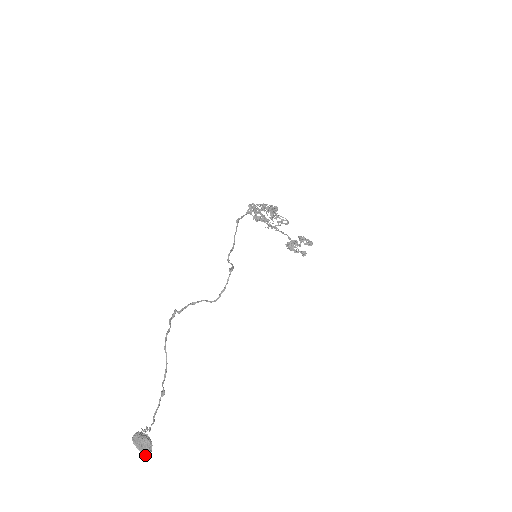
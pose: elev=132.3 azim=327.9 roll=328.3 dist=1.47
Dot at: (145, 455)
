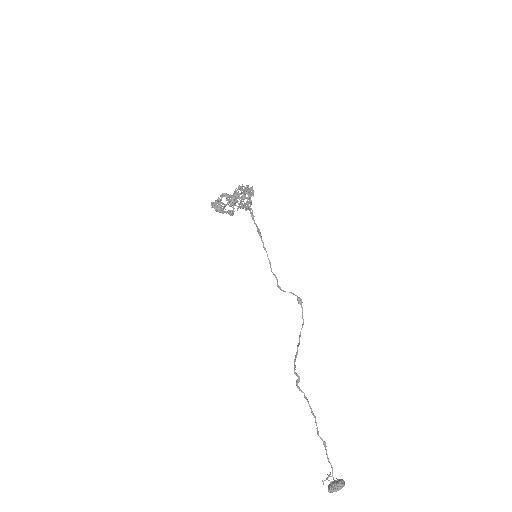
Dot at: occluded
